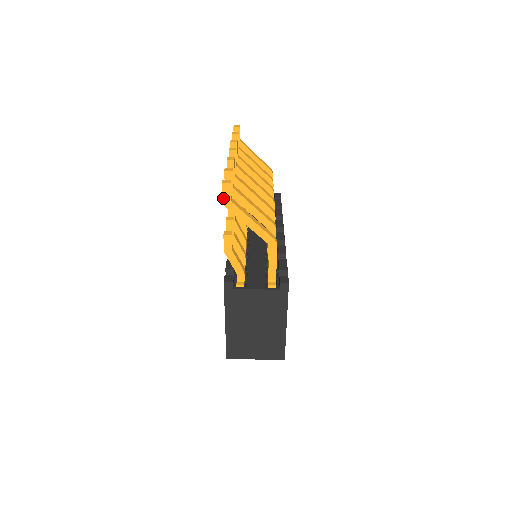
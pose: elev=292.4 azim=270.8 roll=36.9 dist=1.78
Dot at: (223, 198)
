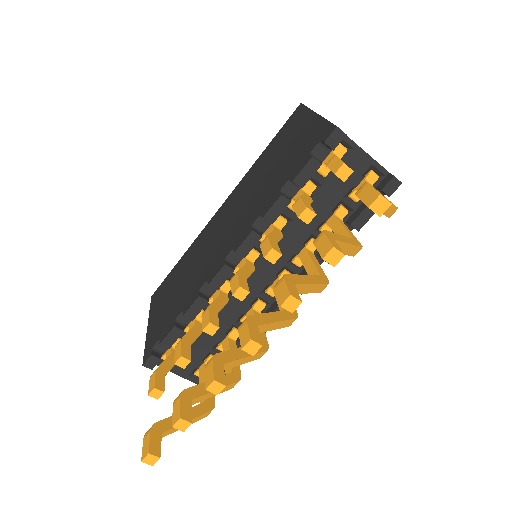
Dot at: (144, 441)
